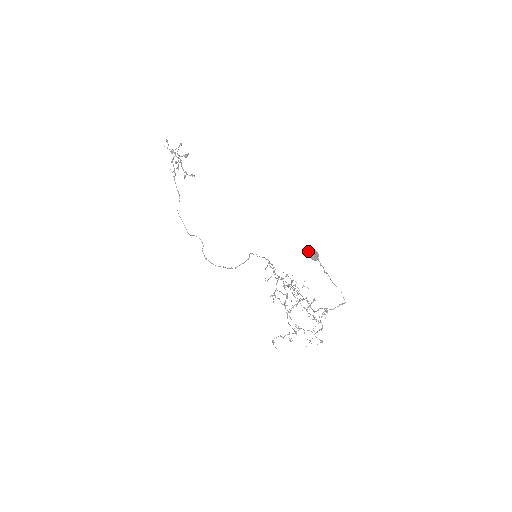
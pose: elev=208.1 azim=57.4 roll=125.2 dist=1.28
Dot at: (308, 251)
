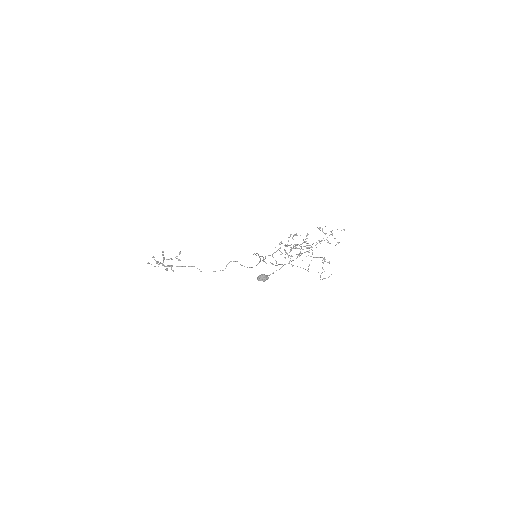
Dot at: occluded
